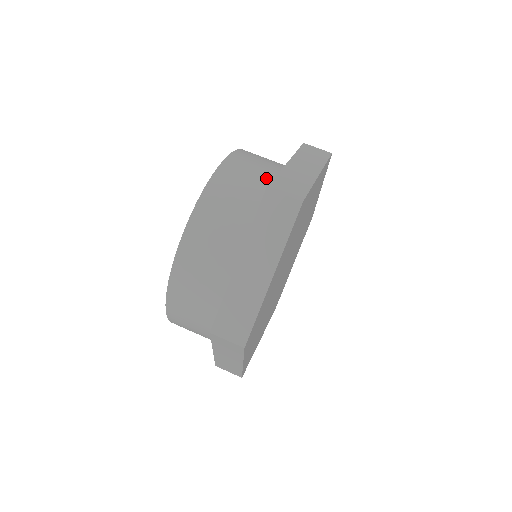
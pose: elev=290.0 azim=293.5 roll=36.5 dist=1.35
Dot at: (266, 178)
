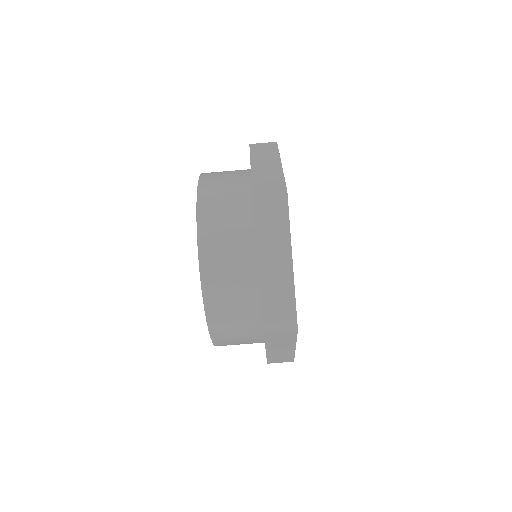
Dot at: (247, 284)
